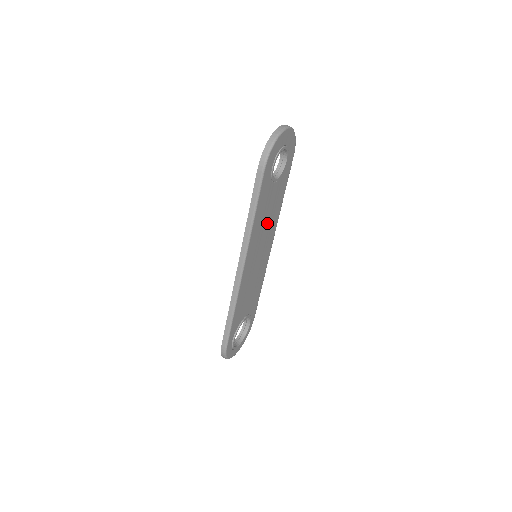
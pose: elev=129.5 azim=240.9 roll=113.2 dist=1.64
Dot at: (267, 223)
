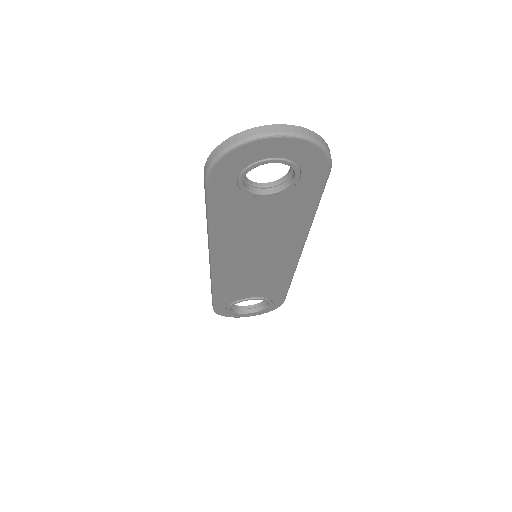
Dot at: (265, 234)
